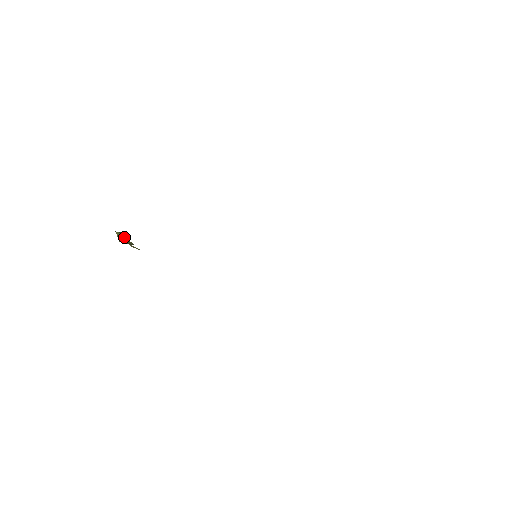
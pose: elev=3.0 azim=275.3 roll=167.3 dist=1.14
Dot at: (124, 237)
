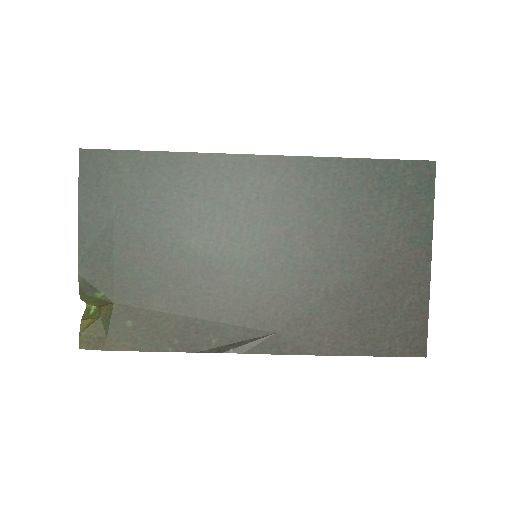
Dot at: (91, 314)
